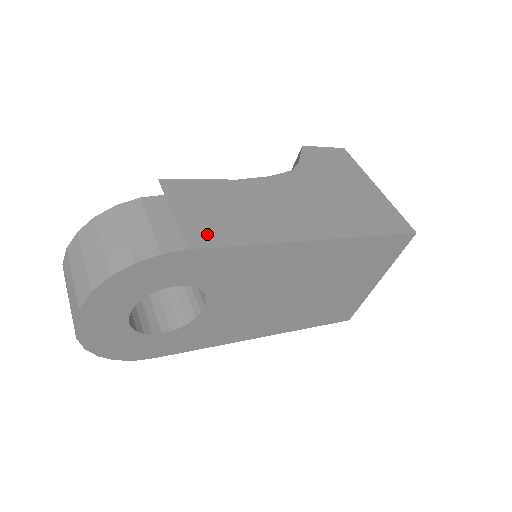
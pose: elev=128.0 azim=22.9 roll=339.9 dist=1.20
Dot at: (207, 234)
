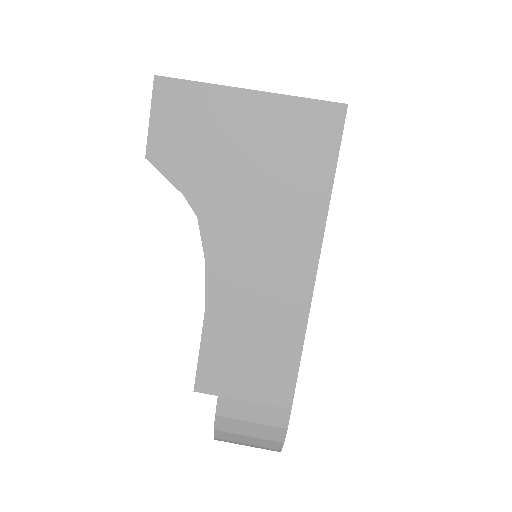
Dot at: (278, 383)
